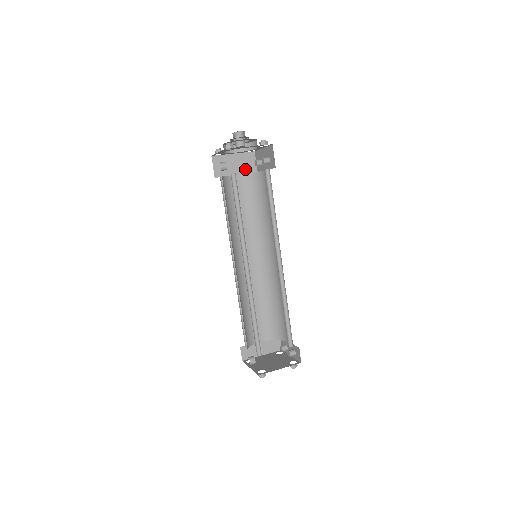
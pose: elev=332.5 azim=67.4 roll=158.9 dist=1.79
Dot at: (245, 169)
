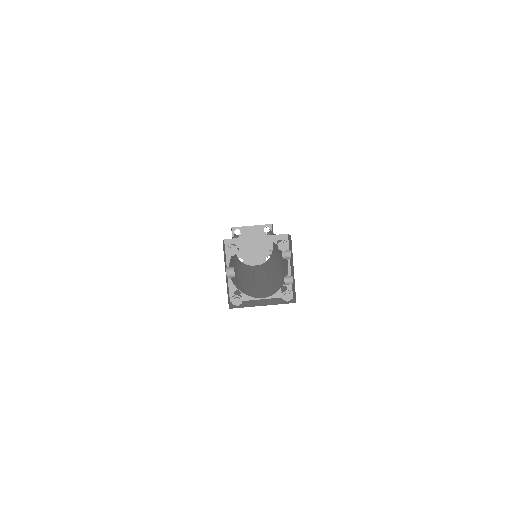
Dot at: occluded
